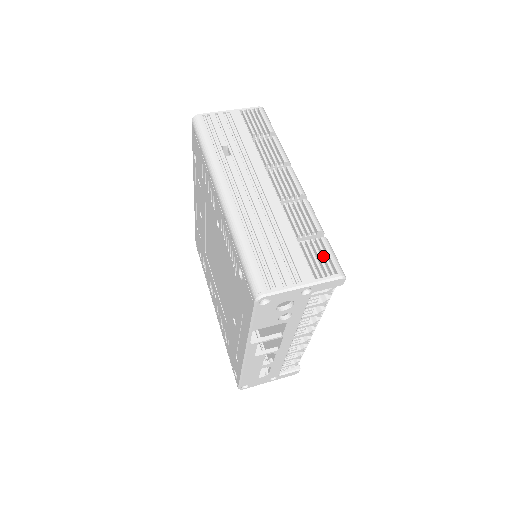
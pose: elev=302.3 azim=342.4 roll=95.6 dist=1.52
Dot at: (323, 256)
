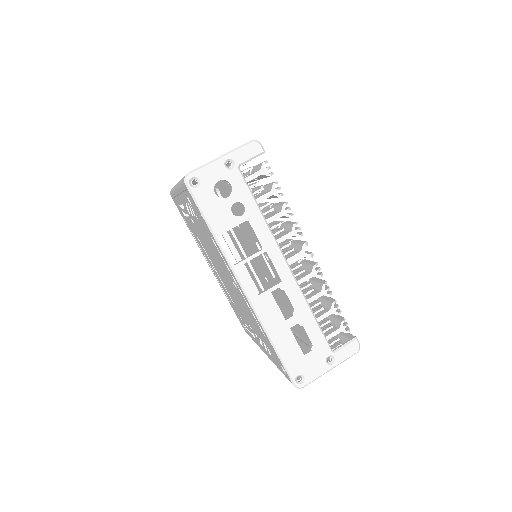
Dot at: occluded
